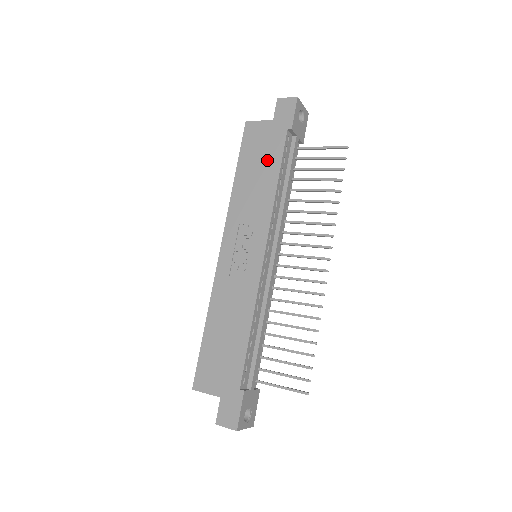
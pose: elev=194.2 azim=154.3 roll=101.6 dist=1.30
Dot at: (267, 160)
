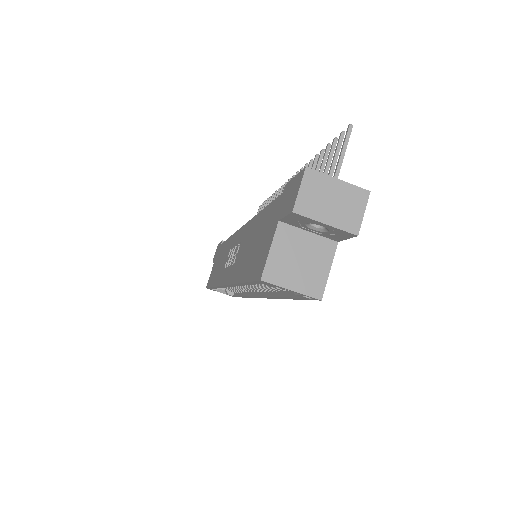
Dot at: (220, 256)
